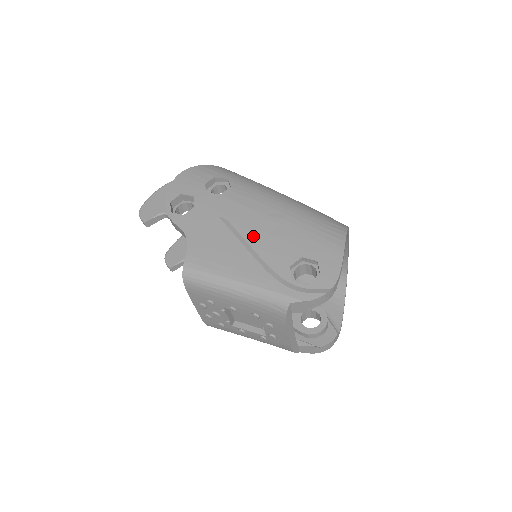
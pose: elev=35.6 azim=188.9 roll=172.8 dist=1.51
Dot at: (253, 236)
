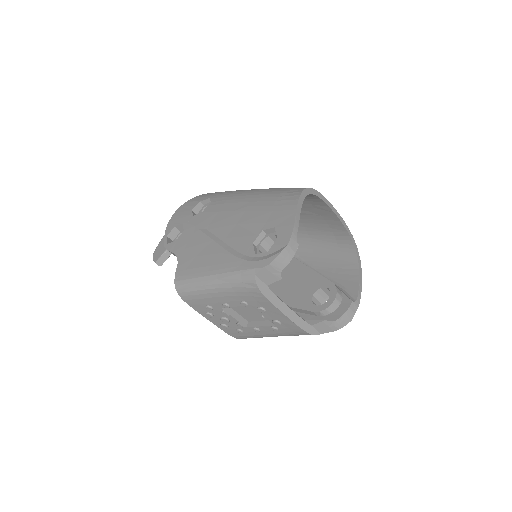
Dot at: (225, 232)
